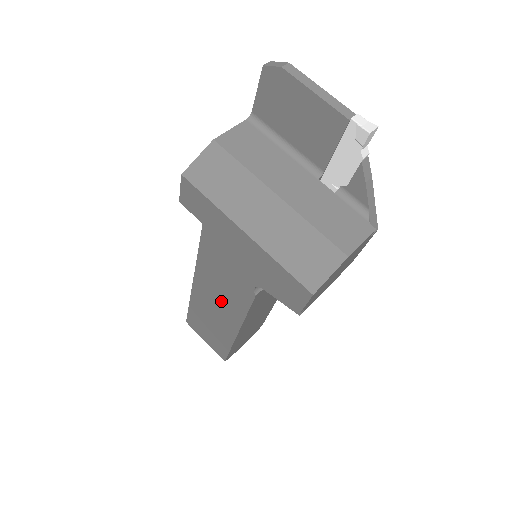
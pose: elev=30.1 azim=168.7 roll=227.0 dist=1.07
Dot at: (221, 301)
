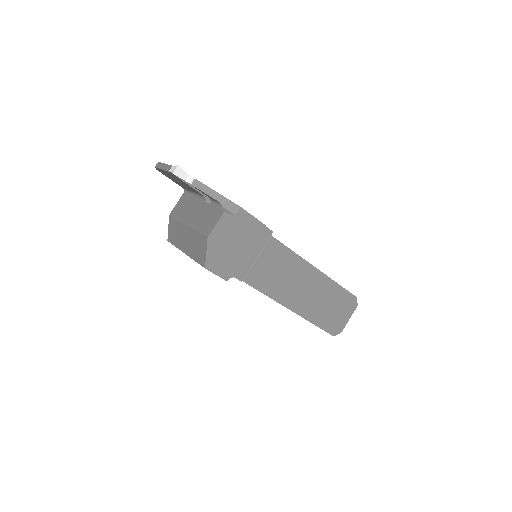
Dot at: occluded
